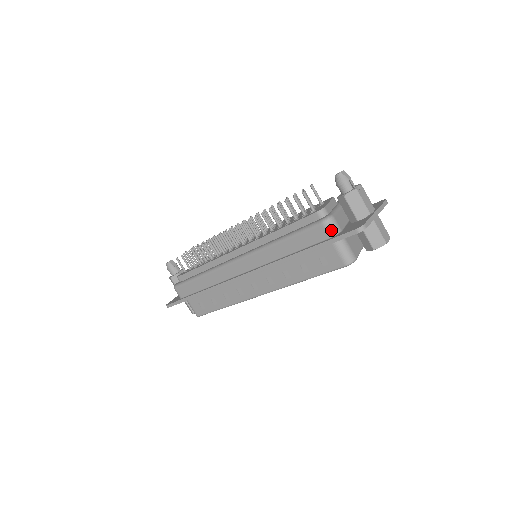
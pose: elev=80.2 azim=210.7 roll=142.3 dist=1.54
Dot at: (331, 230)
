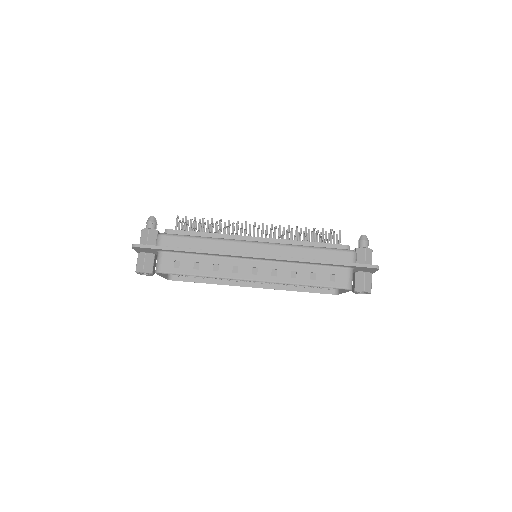
Dot at: (354, 259)
